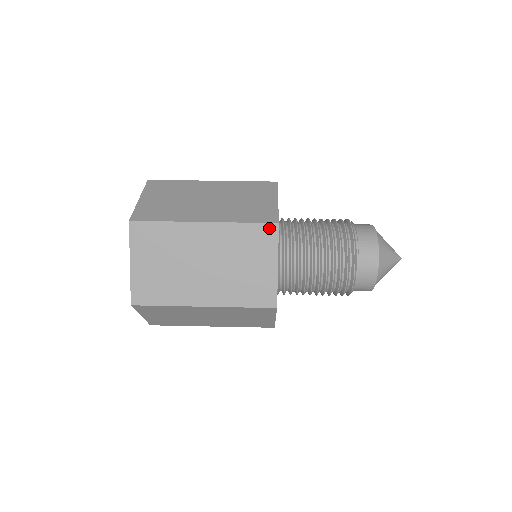
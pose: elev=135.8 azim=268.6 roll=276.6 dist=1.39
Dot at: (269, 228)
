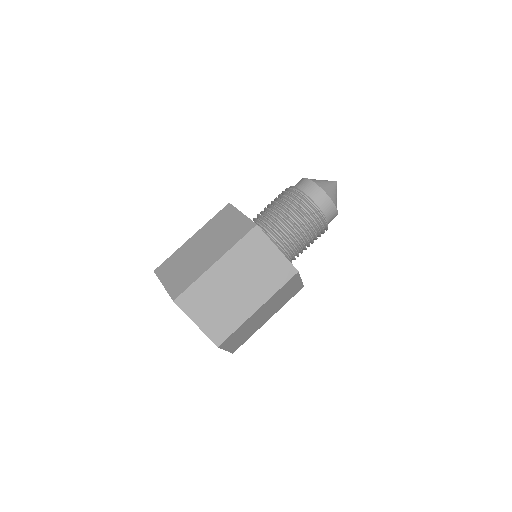
Dot at: (294, 277)
